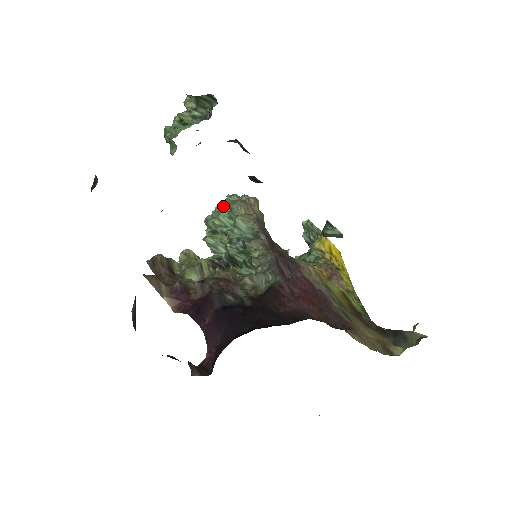
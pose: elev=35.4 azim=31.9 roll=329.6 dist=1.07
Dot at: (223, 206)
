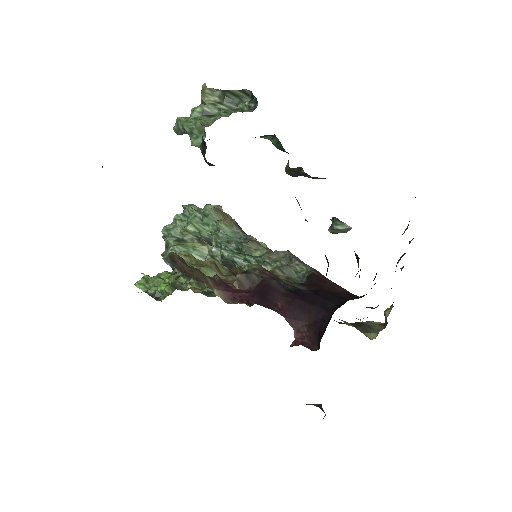
Dot at: (185, 215)
